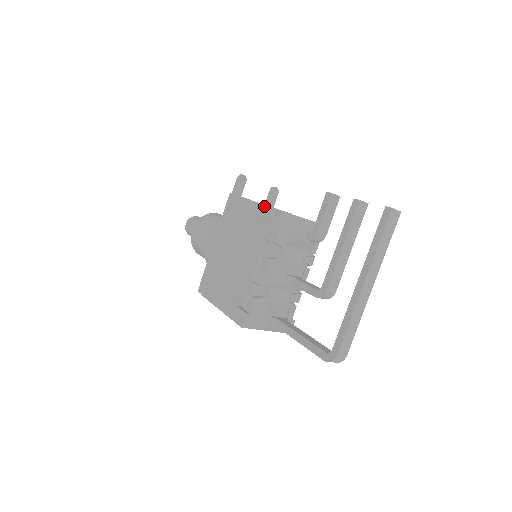
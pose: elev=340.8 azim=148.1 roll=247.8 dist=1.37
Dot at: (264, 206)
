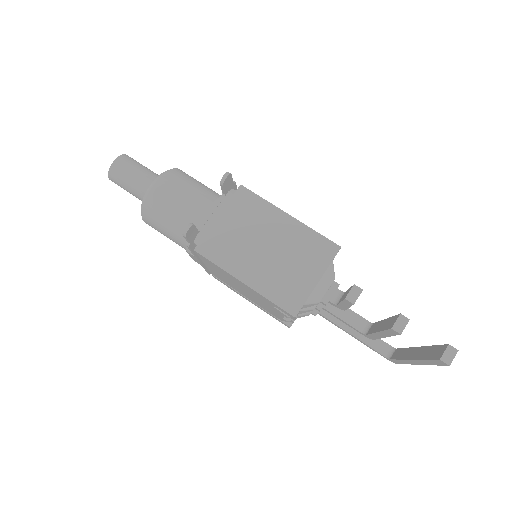
Dot at: occluded
